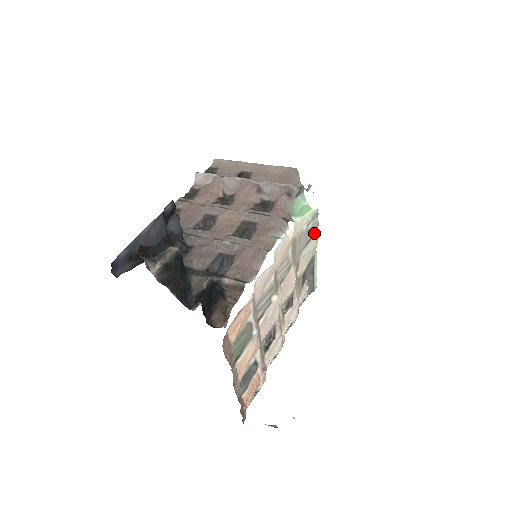
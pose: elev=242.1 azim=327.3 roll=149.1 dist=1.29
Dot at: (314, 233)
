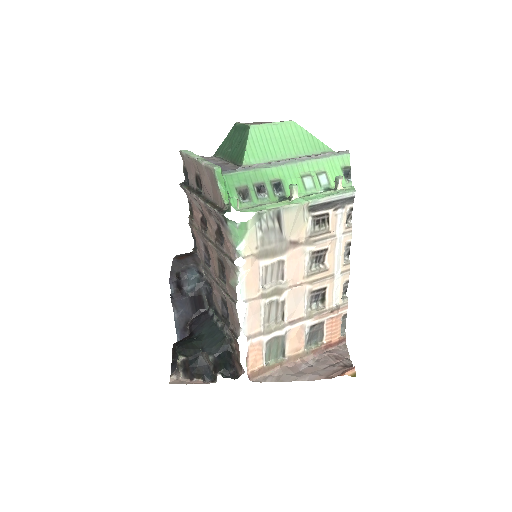
Dot at: (279, 216)
